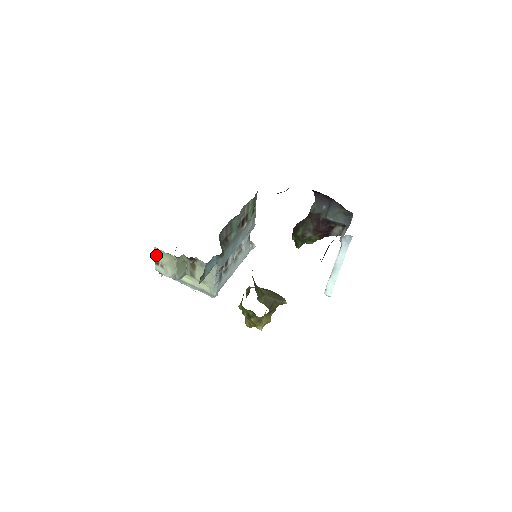
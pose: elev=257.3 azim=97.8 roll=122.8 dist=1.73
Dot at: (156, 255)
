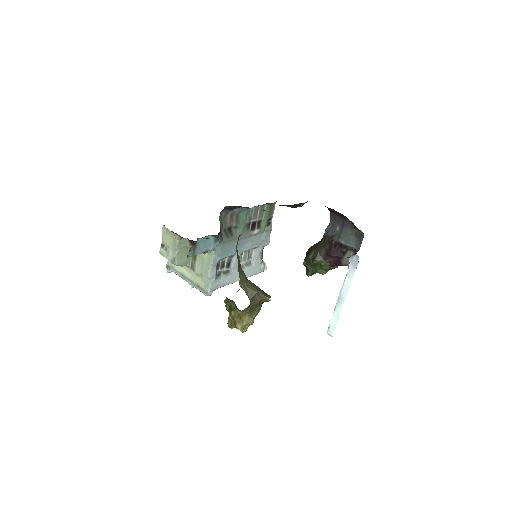
Dot at: (163, 235)
